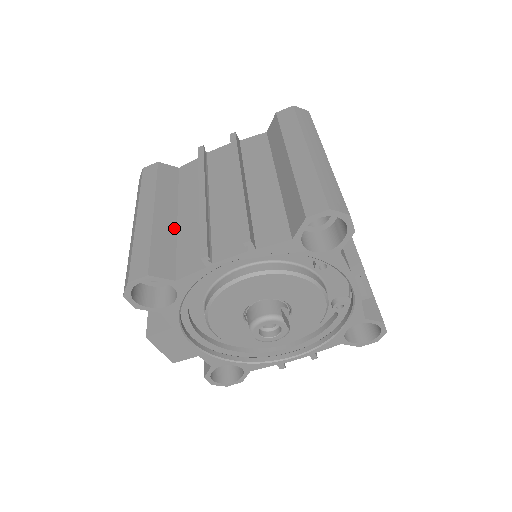
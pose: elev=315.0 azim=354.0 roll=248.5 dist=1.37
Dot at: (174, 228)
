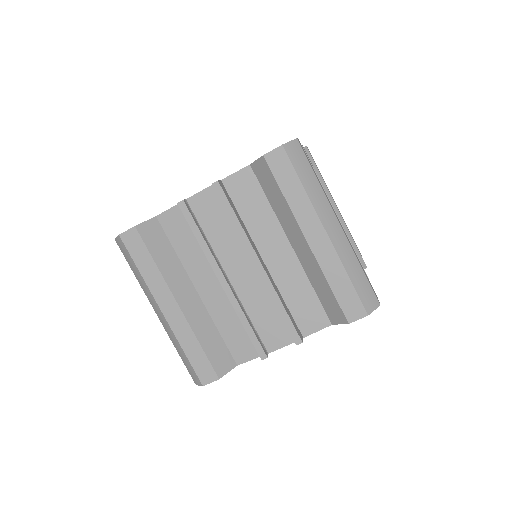
Dot at: (204, 310)
